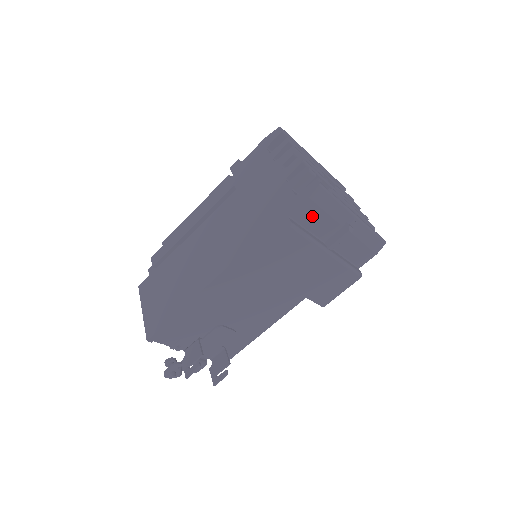
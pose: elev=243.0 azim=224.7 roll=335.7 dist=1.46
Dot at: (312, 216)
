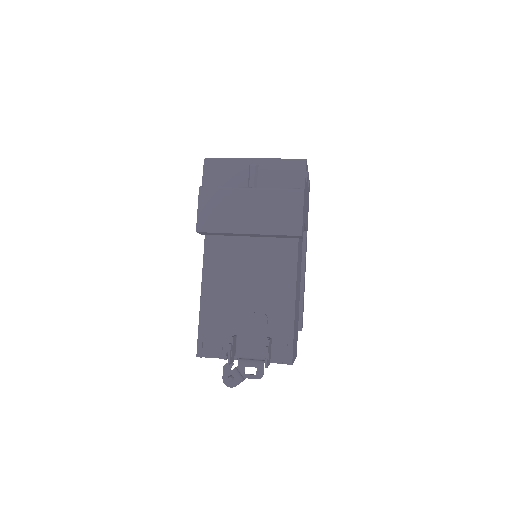
Dot at: (218, 177)
